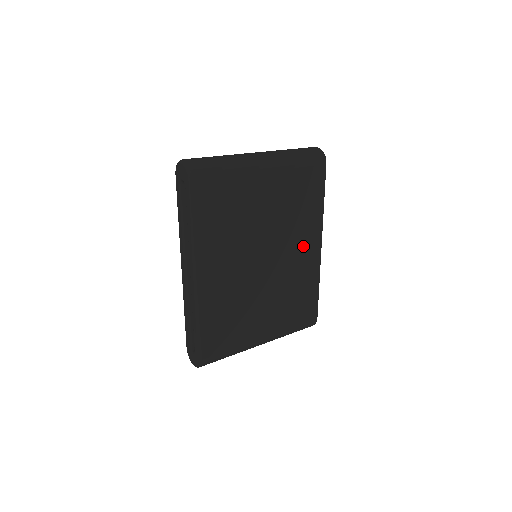
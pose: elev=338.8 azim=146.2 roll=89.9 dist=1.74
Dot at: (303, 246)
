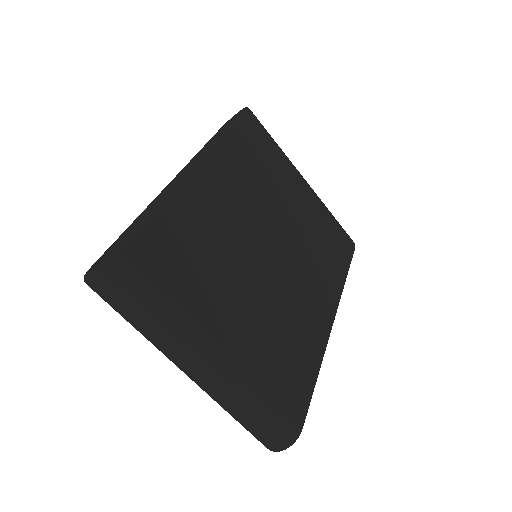
Dot at: (315, 292)
